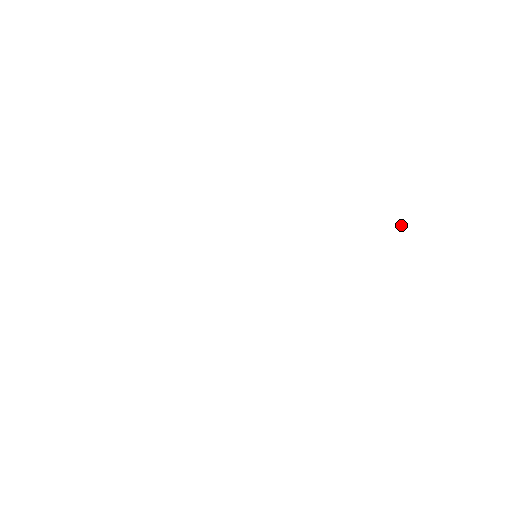
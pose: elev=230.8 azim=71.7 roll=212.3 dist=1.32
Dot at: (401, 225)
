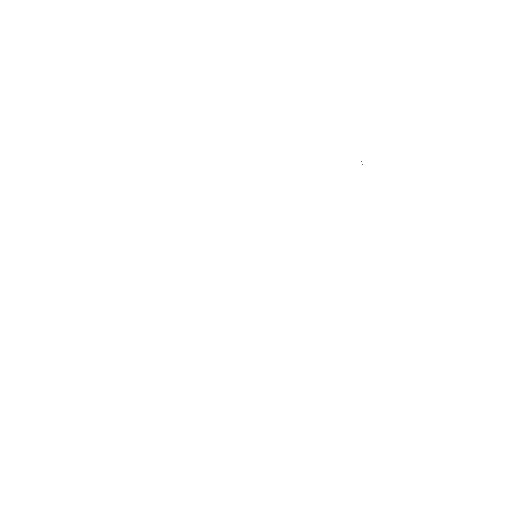
Dot at: occluded
